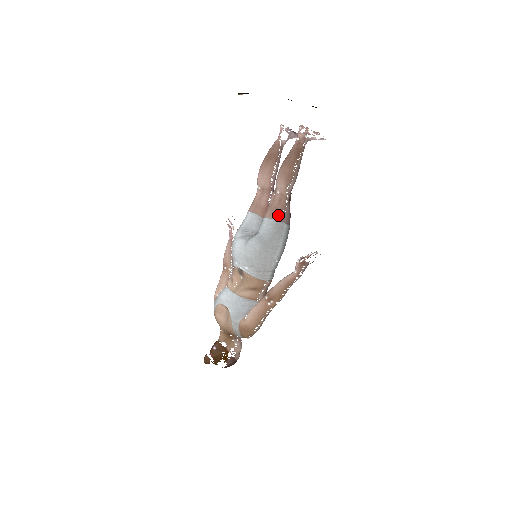
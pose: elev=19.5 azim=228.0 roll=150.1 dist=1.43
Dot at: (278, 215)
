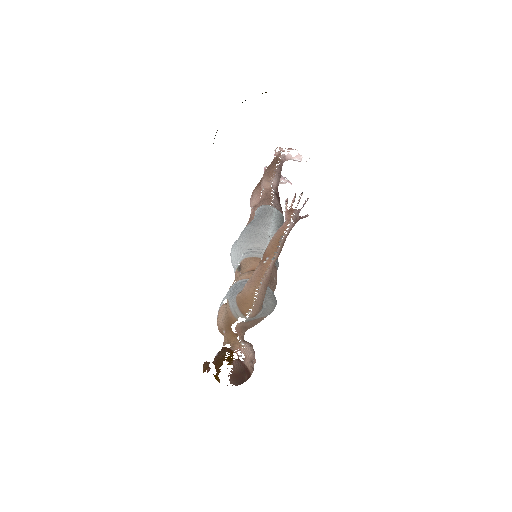
Dot at: (265, 202)
